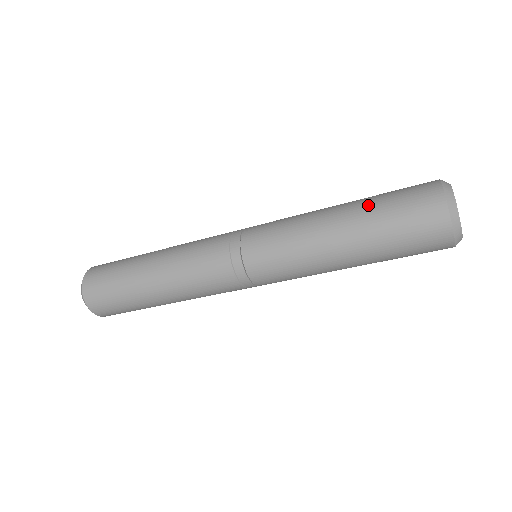
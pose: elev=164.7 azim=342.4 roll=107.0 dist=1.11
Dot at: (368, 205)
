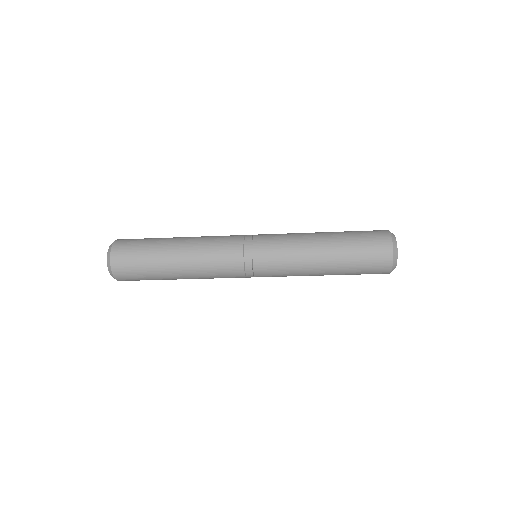
Dot at: (344, 234)
